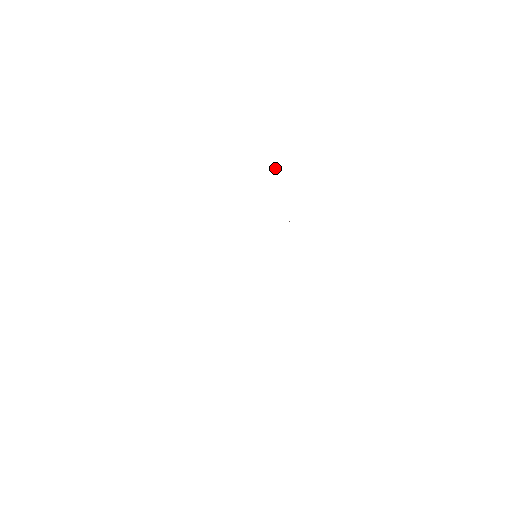
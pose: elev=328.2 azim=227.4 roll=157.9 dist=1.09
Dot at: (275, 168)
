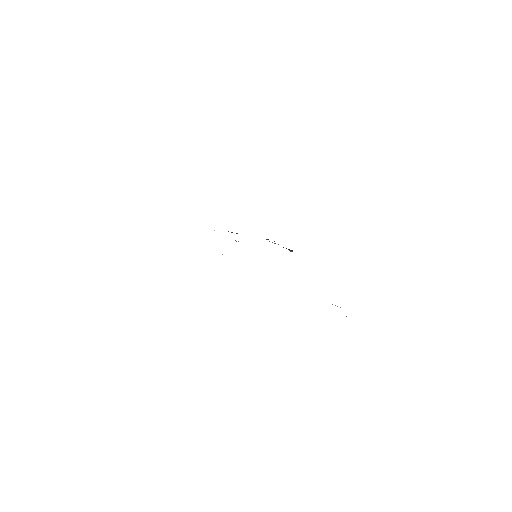
Dot at: occluded
